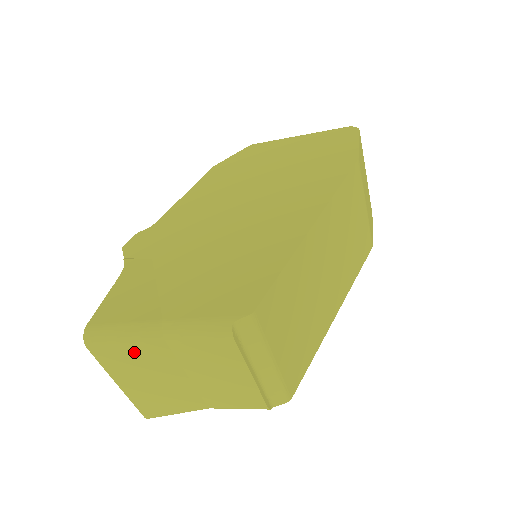
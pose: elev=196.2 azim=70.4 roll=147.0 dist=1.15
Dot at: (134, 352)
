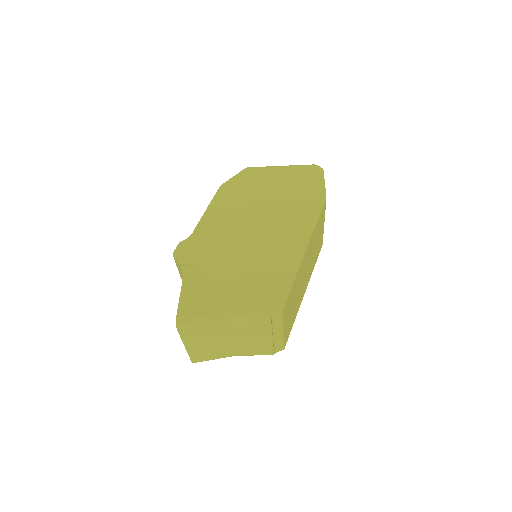
Dot at: (206, 331)
